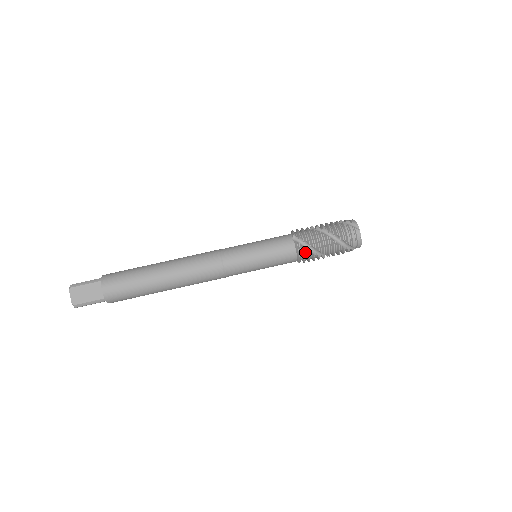
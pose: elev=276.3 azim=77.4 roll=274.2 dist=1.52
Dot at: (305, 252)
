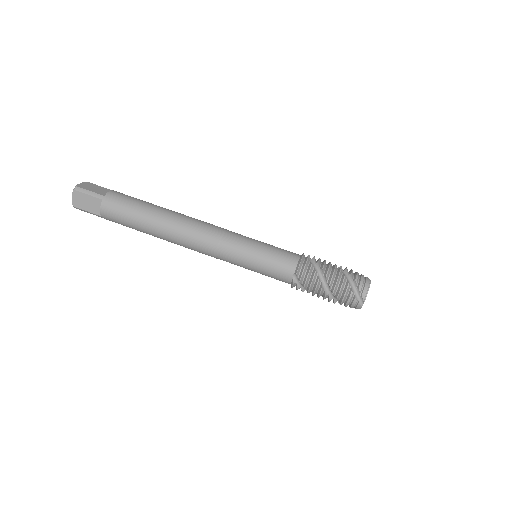
Dot at: (307, 264)
